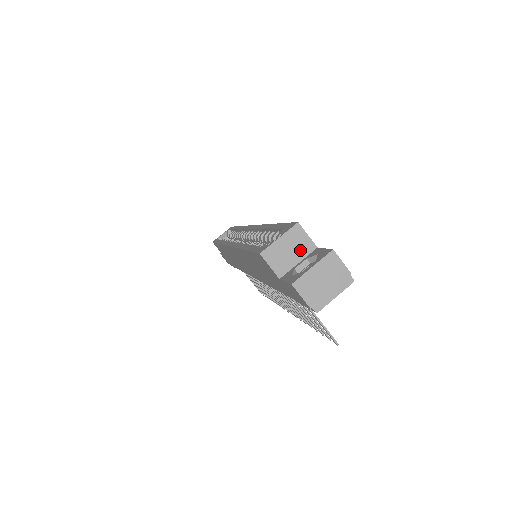
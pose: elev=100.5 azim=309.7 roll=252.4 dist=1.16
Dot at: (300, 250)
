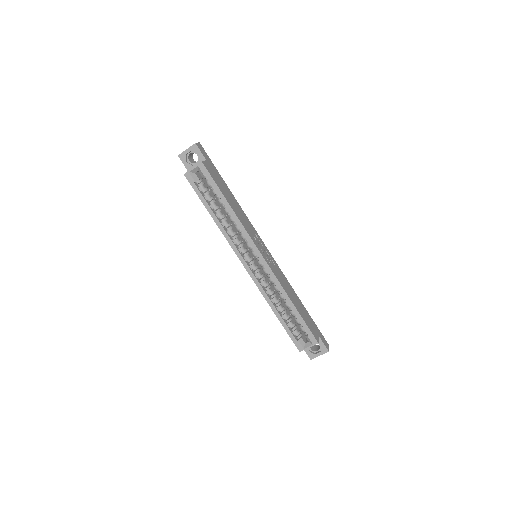
Dot at: occluded
